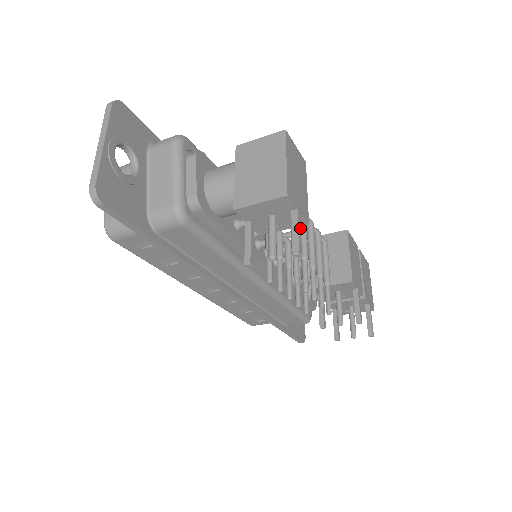
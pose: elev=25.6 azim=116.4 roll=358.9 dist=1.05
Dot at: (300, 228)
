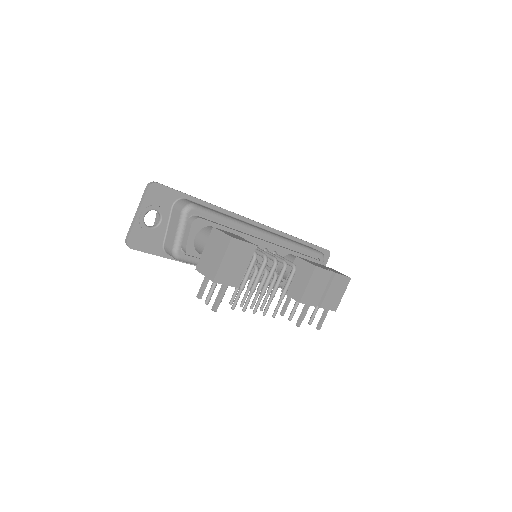
Dot at: occluded
